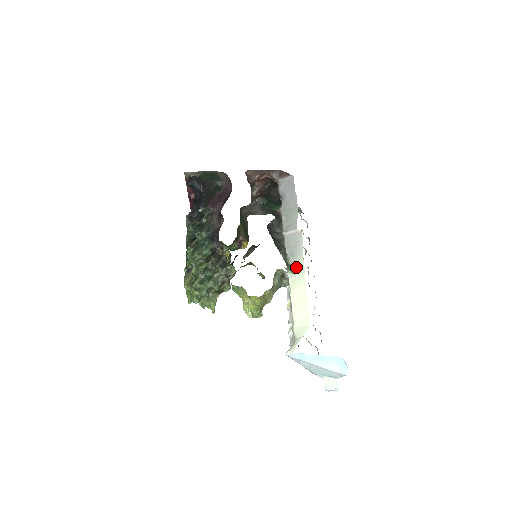
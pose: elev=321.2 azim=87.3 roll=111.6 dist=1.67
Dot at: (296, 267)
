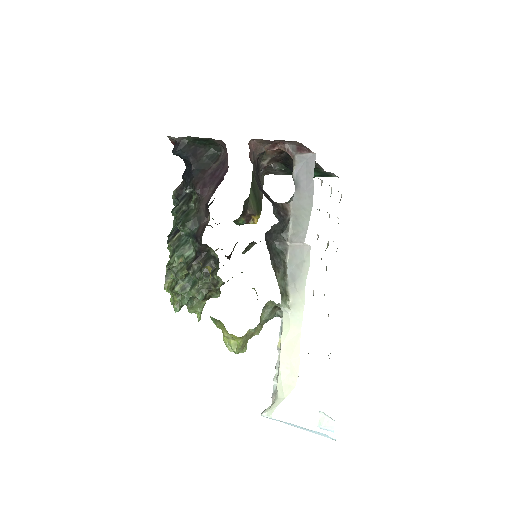
Dot at: (294, 299)
